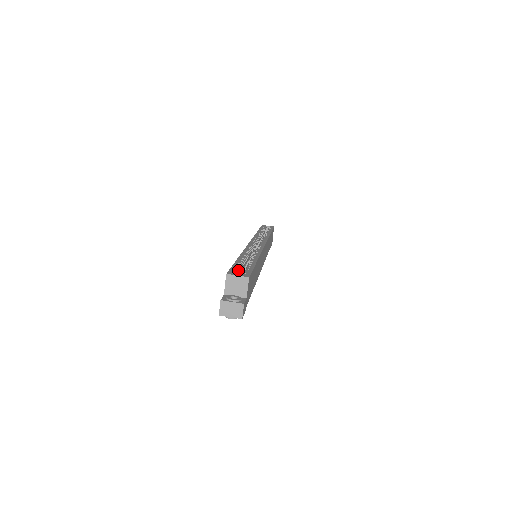
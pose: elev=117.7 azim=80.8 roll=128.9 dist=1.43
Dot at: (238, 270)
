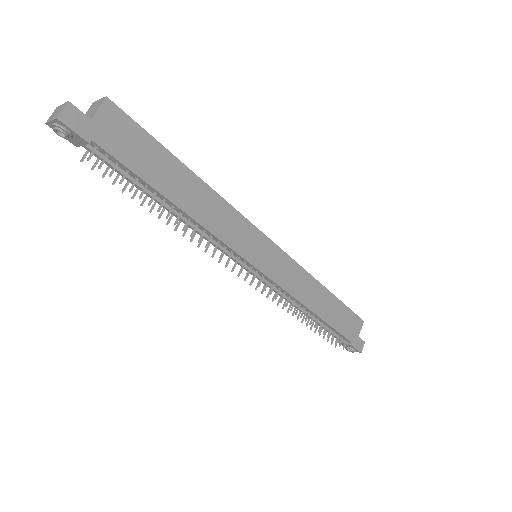
Dot at: occluded
